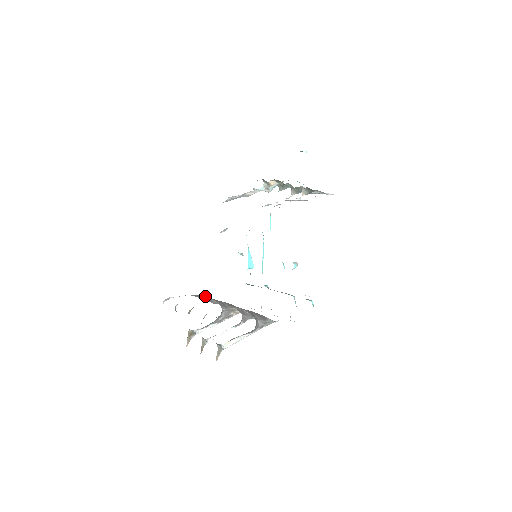
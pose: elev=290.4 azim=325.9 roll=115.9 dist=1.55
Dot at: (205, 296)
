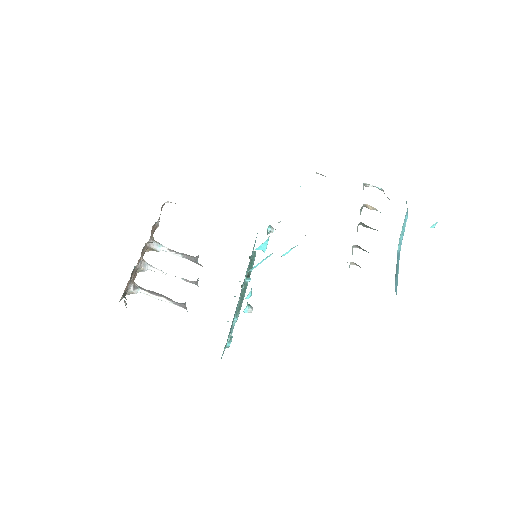
Dot at: occluded
